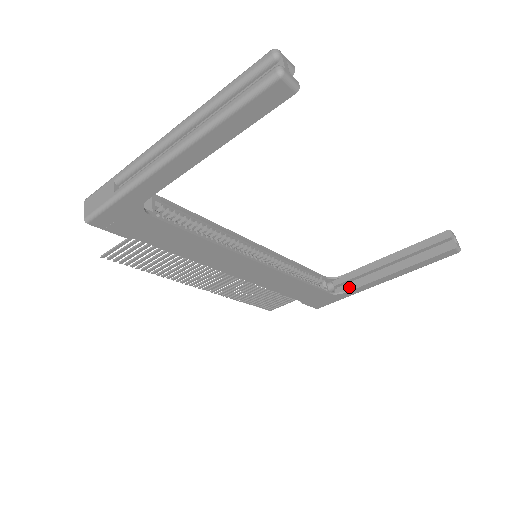
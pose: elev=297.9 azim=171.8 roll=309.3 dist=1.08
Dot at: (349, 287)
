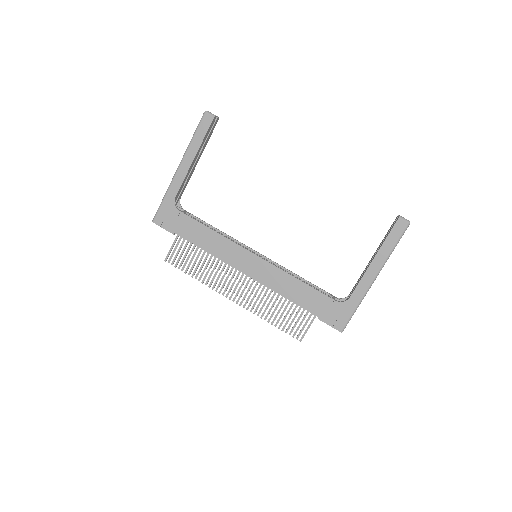
Dot at: (351, 293)
